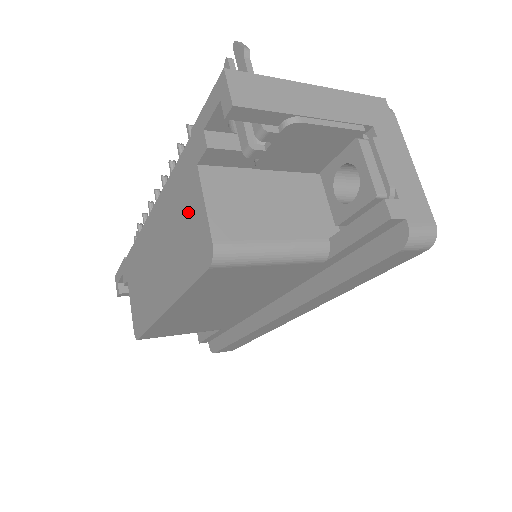
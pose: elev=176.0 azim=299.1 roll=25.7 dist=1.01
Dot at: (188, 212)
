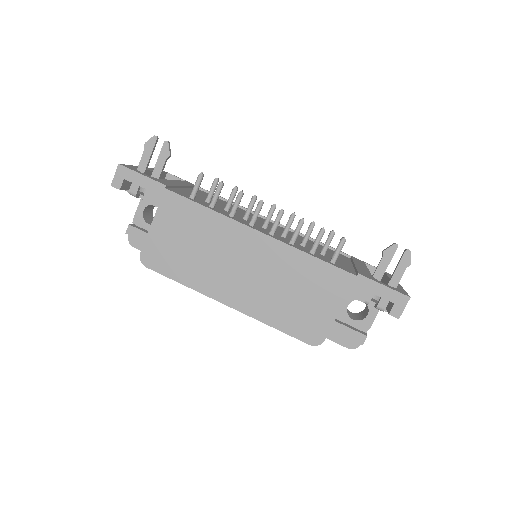
Dot at: (315, 300)
